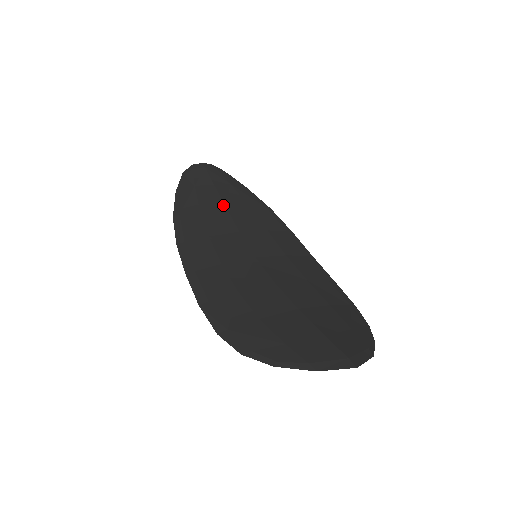
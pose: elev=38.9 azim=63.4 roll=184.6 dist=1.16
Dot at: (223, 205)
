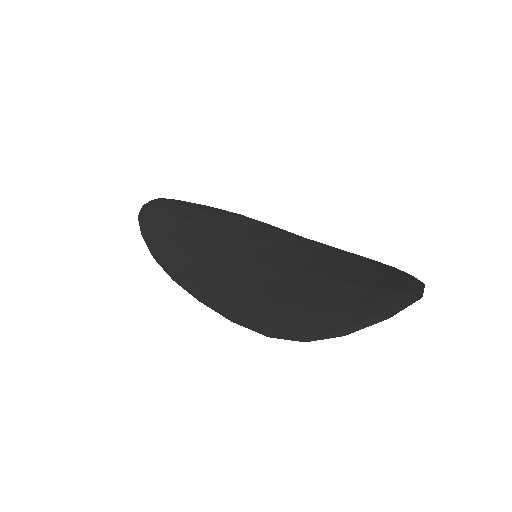
Dot at: (195, 227)
